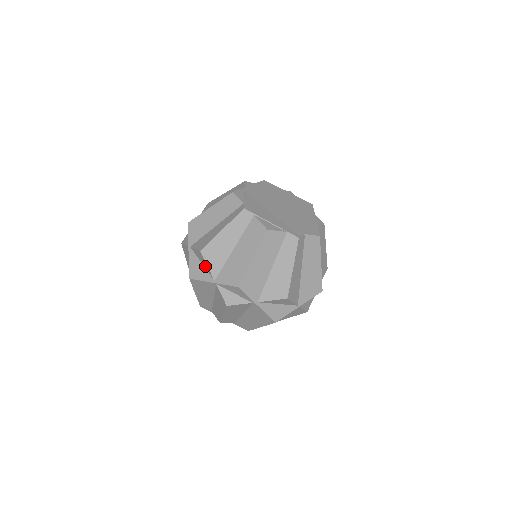
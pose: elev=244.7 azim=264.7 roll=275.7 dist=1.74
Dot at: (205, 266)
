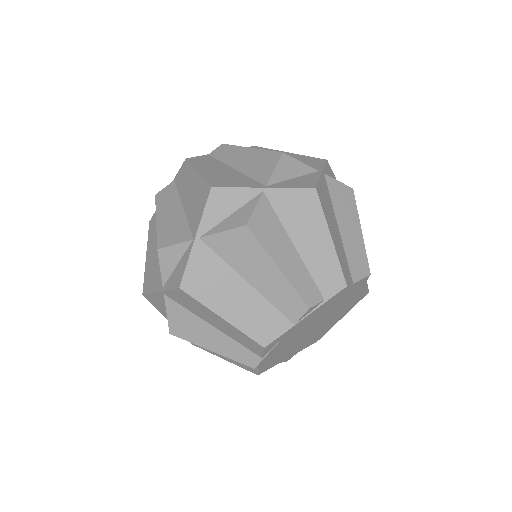
Dot at: occluded
